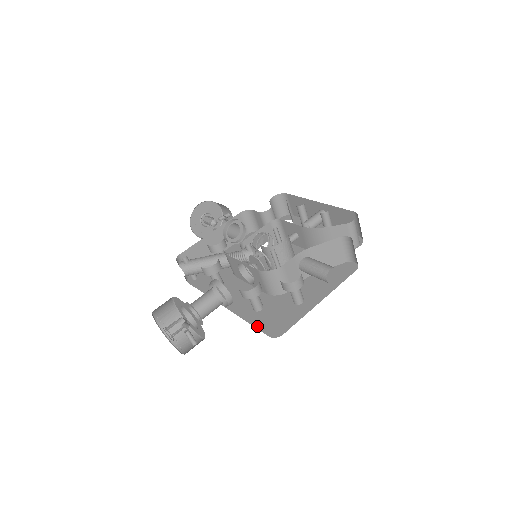
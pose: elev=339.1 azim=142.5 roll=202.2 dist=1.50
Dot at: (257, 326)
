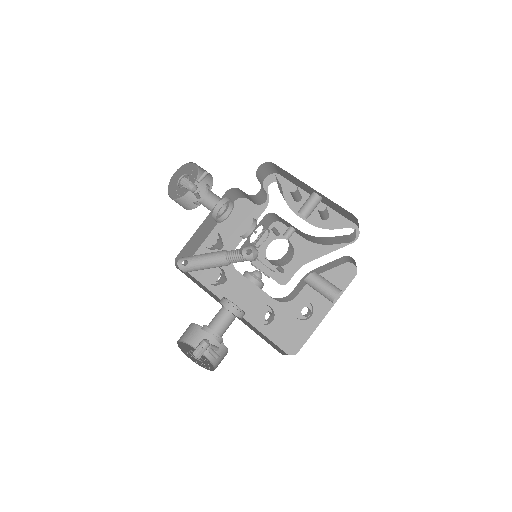
Dot at: (273, 340)
